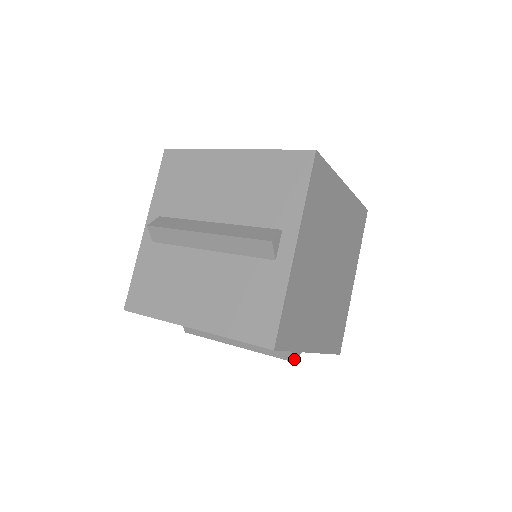
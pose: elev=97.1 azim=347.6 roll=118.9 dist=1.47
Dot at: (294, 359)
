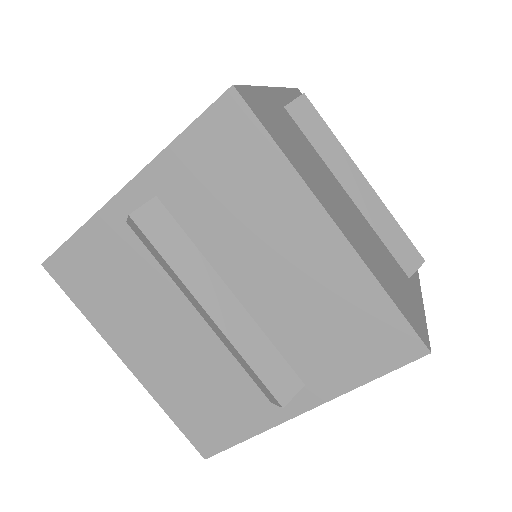
Dot at: occluded
